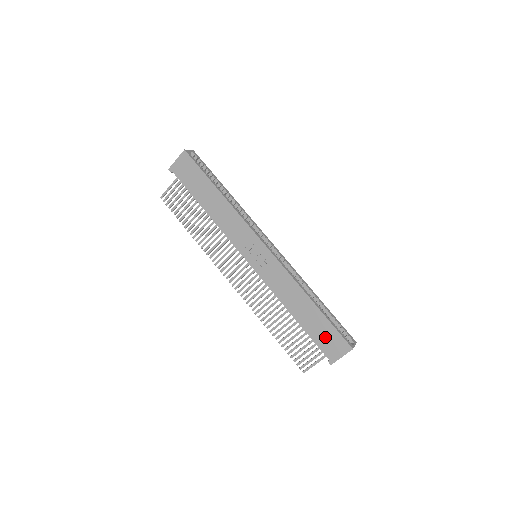
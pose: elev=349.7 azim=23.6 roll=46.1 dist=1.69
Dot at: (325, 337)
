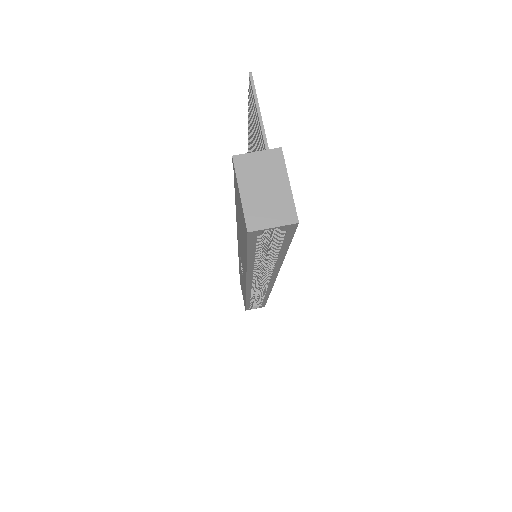
Dot at: (242, 292)
